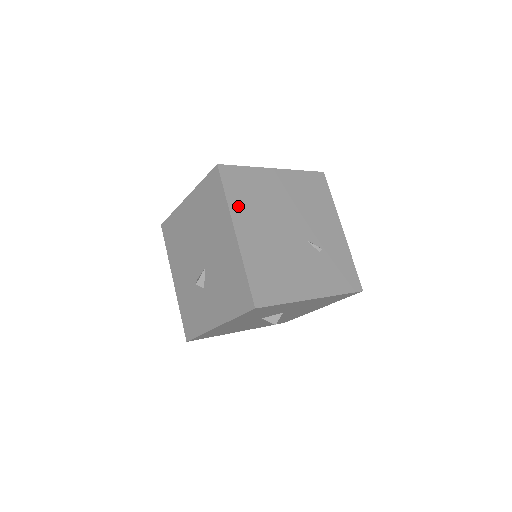
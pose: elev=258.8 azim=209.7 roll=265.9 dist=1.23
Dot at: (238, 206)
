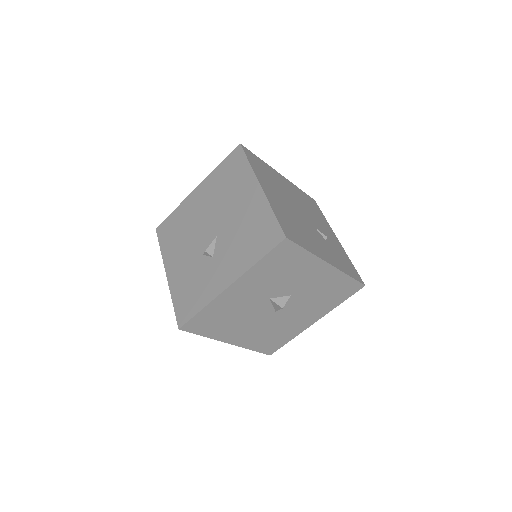
Dot at: (259, 173)
